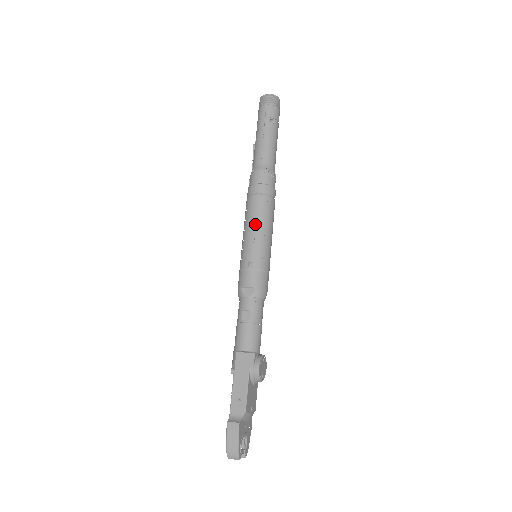
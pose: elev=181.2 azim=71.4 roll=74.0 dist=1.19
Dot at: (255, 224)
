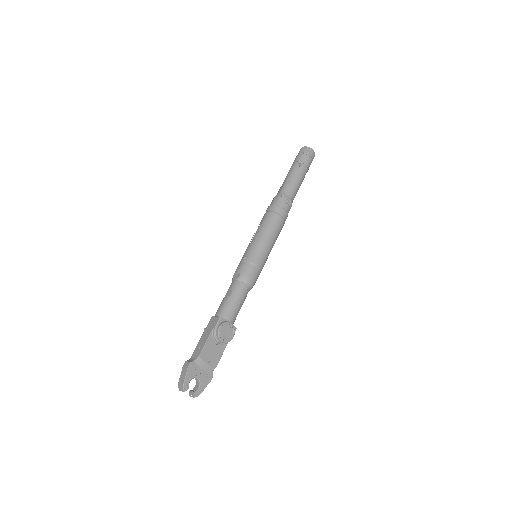
Dot at: occluded
